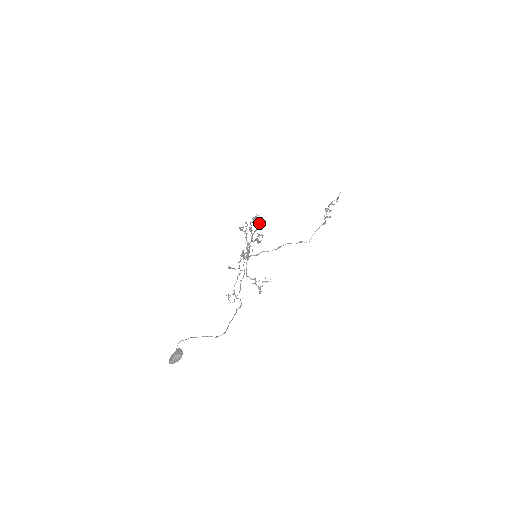
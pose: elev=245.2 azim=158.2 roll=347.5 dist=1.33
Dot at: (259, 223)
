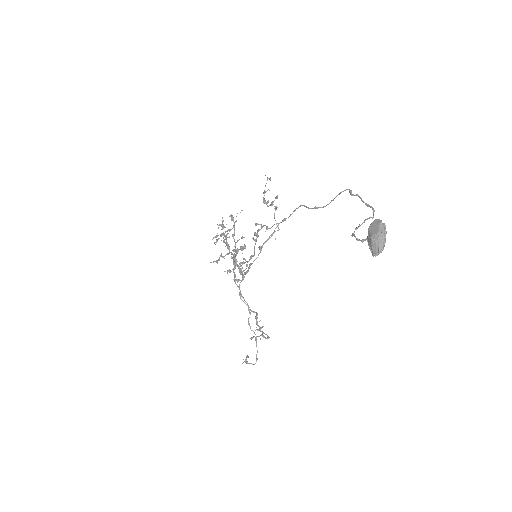
Dot at: (233, 218)
